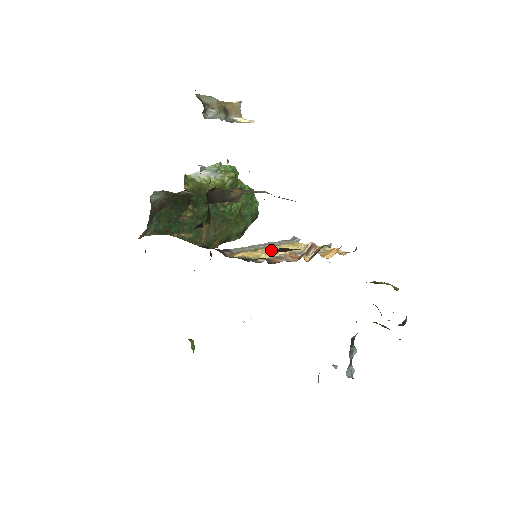
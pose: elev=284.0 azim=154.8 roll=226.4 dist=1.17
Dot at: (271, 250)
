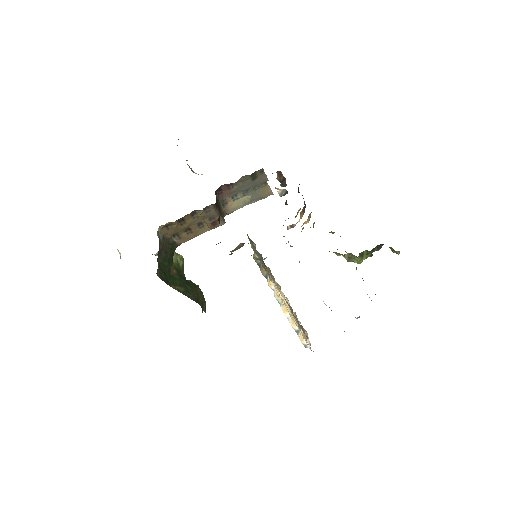
Dot at: occluded
